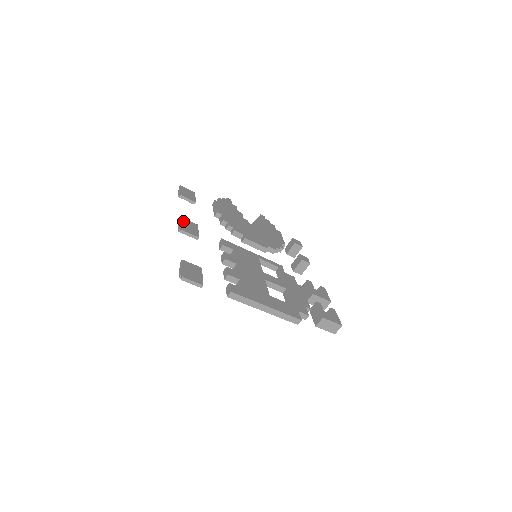
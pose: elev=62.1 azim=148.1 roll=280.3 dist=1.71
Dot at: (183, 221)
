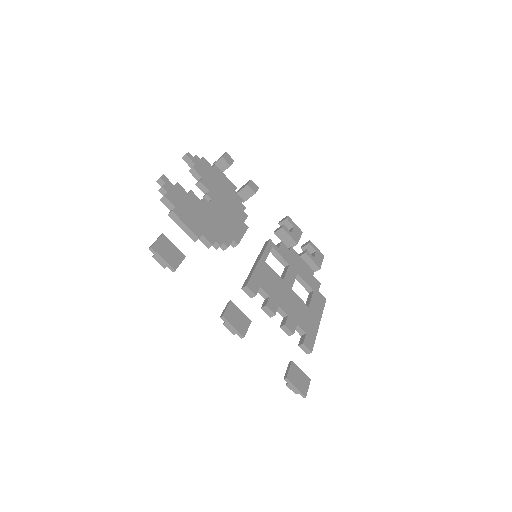
Dot at: (229, 320)
